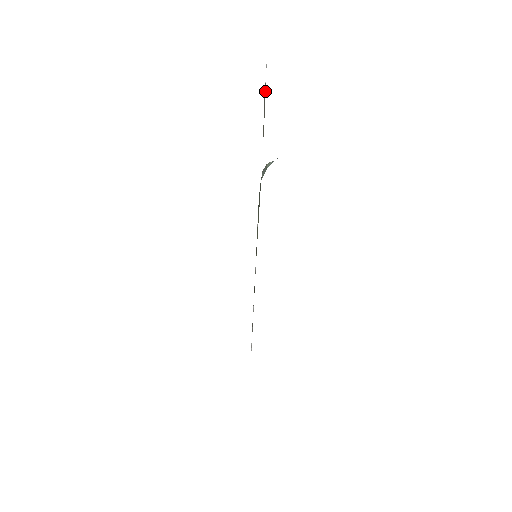
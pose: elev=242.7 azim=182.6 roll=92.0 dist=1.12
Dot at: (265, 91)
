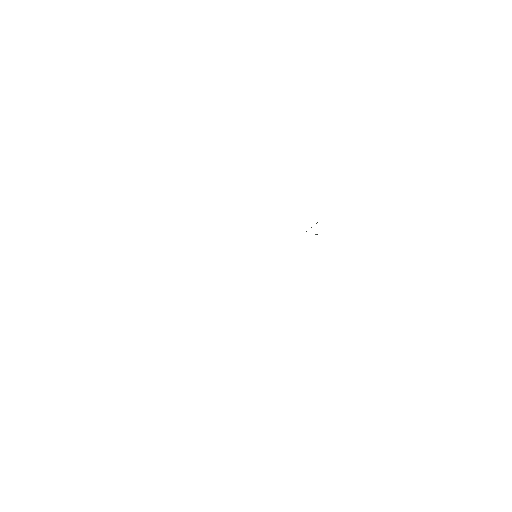
Dot at: occluded
